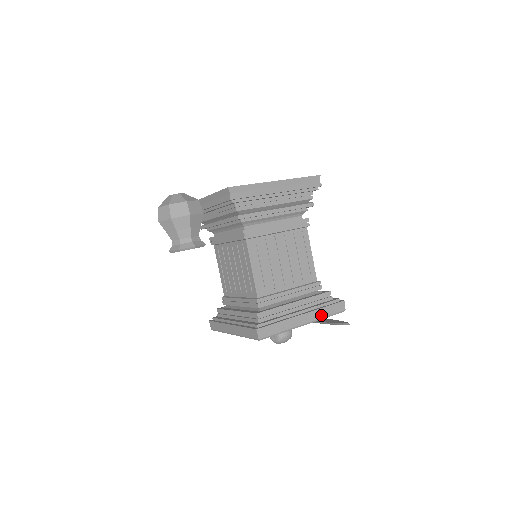
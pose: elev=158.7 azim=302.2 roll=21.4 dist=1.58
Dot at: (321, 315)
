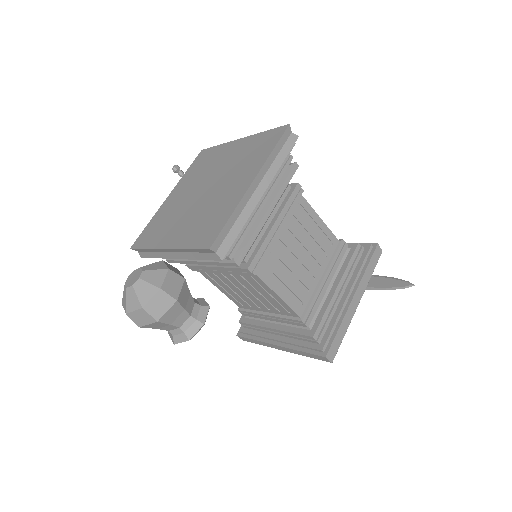
Dot at: (367, 280)
